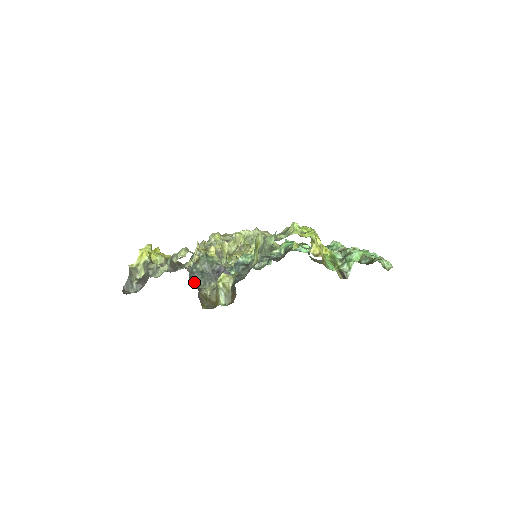
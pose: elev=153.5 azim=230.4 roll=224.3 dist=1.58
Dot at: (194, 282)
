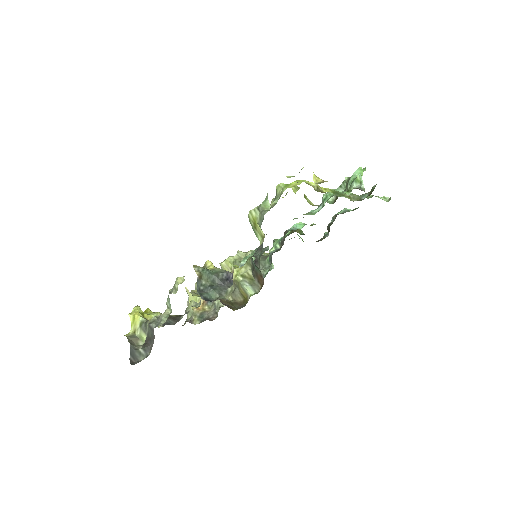
Dot at: (208, 298)
